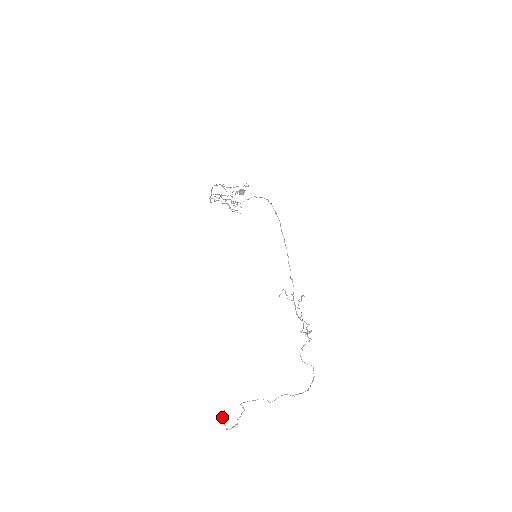
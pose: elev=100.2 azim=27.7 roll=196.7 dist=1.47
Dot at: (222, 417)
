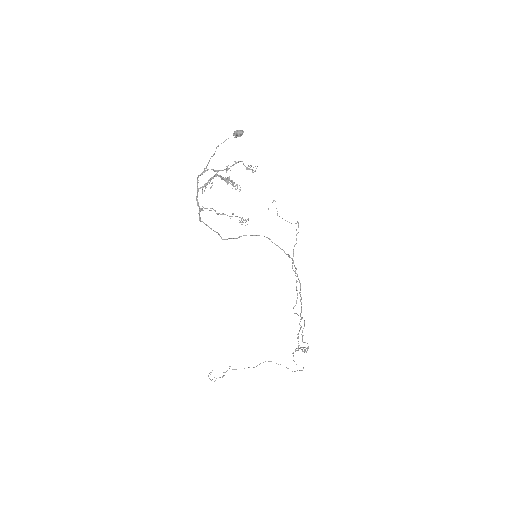
Dot at: occluded
